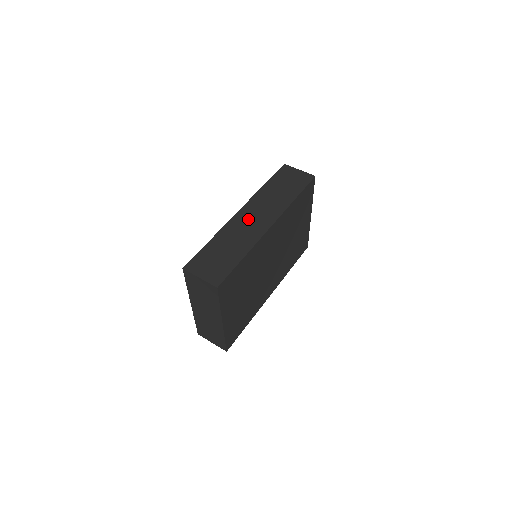
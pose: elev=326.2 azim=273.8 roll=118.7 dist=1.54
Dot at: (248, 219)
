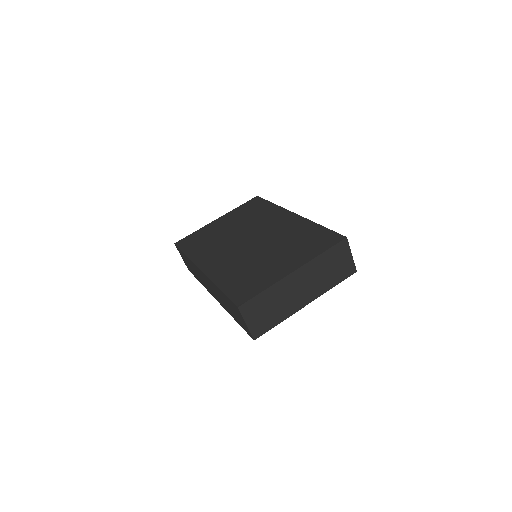
Dot at: (205, 280)
